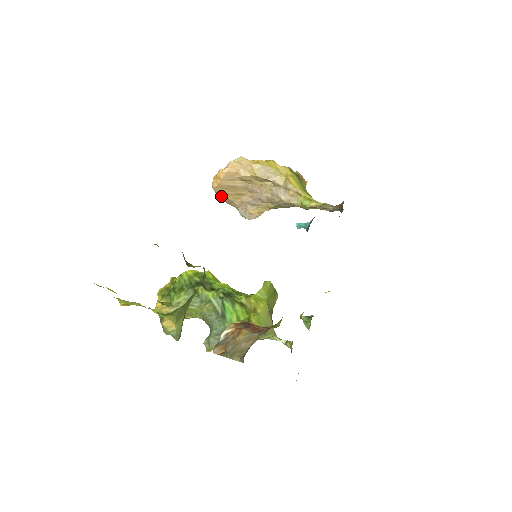
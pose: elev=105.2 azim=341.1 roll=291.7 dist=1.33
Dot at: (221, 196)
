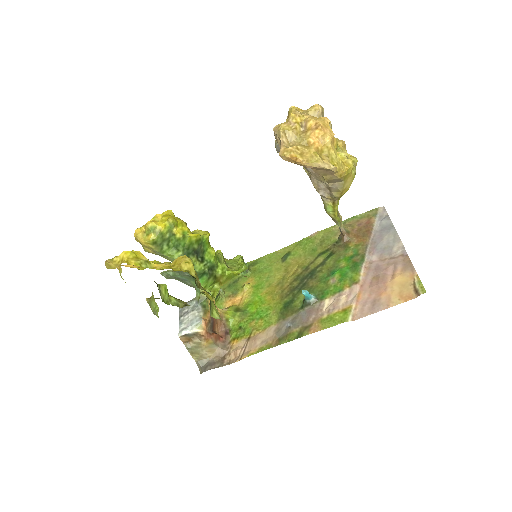
Dot at: (279, 144)
